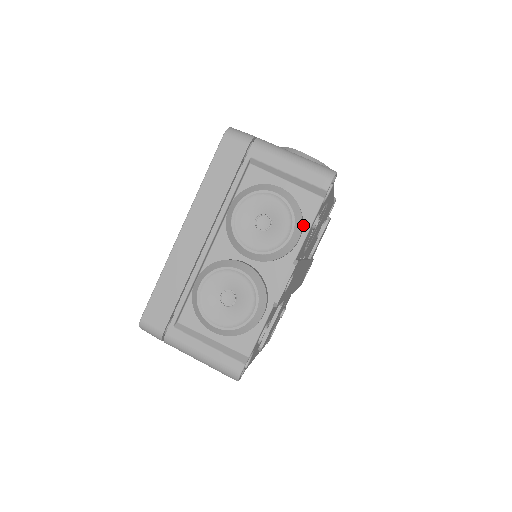
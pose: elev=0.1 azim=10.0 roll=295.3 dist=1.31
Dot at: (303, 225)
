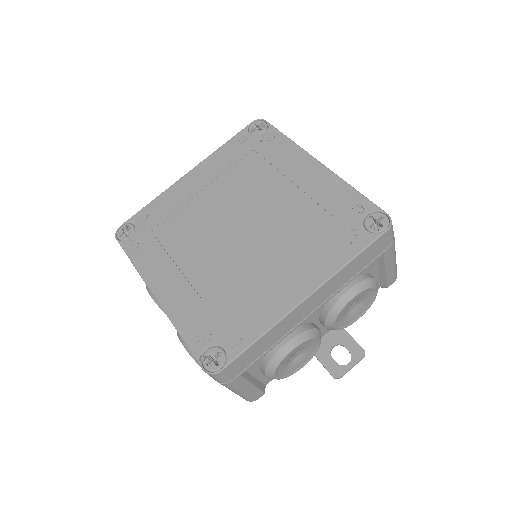
Dot at: occluded
